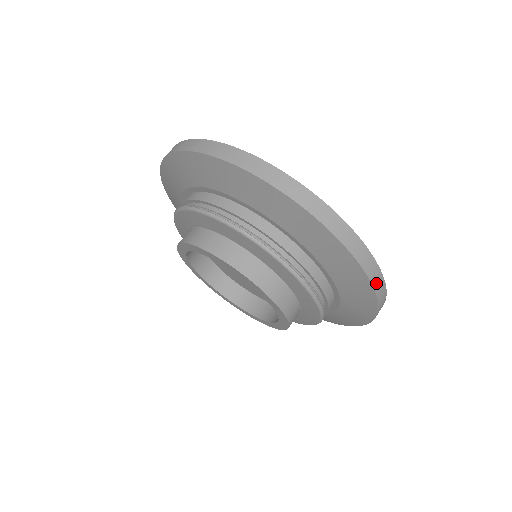
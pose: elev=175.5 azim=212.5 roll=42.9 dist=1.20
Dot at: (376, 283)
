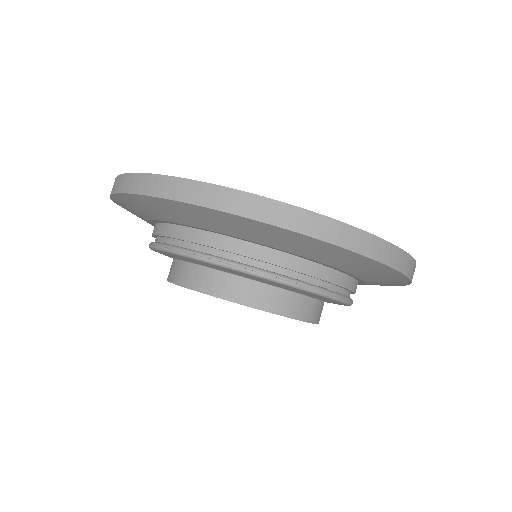
Dot at: occluded
